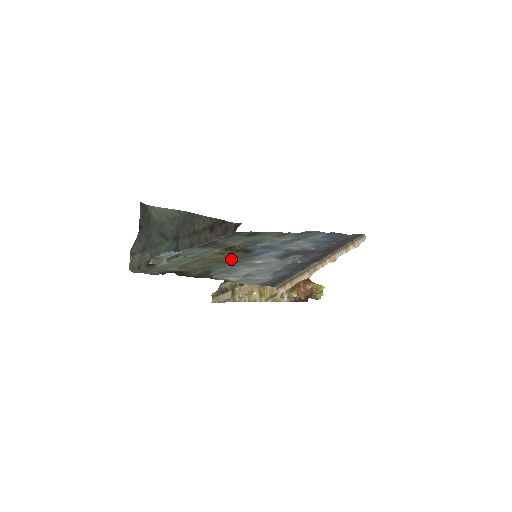
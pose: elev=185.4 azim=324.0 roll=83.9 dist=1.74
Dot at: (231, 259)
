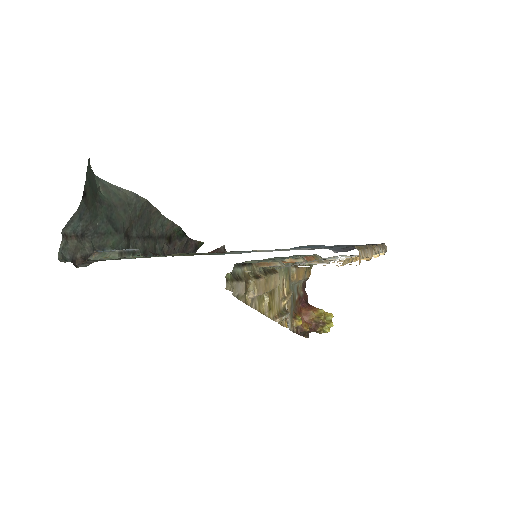
Dot at: occluded
